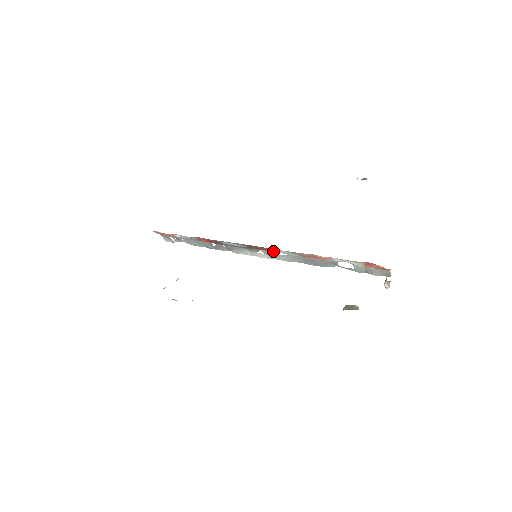
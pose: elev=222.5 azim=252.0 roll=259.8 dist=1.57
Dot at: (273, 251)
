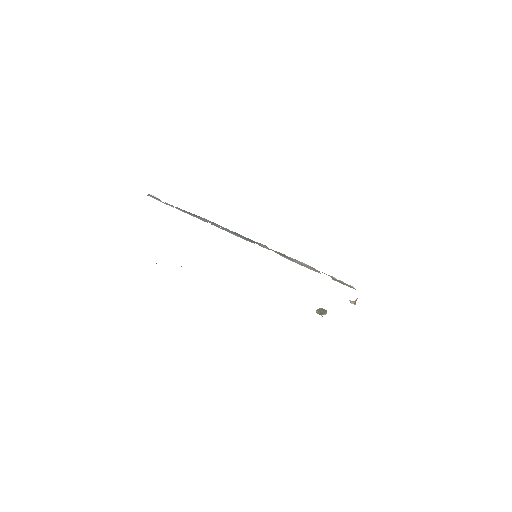
Dot at: occluded
